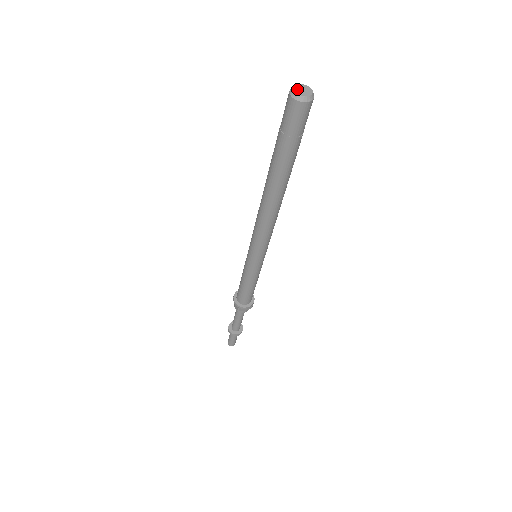
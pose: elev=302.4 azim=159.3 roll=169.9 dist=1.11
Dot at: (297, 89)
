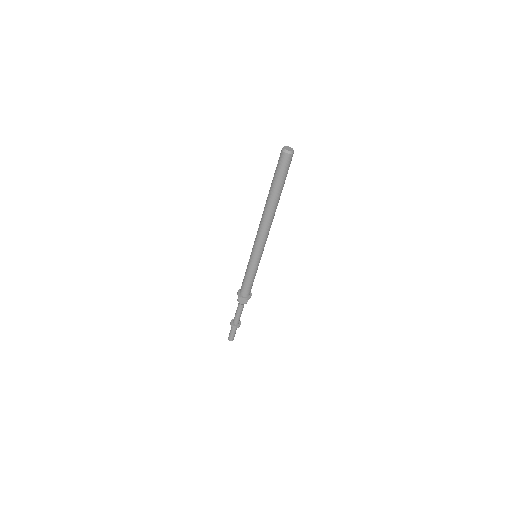
Dot at: (287, 149)
